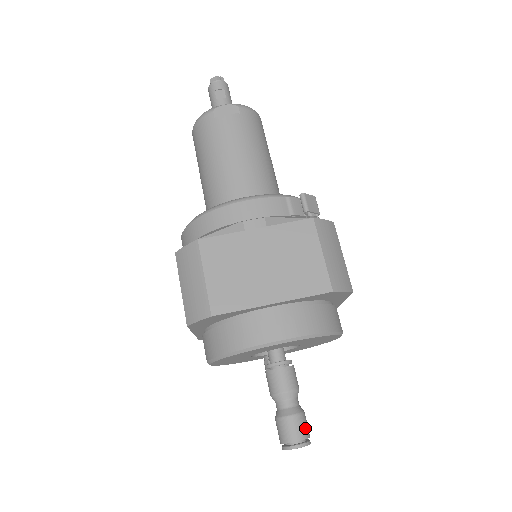
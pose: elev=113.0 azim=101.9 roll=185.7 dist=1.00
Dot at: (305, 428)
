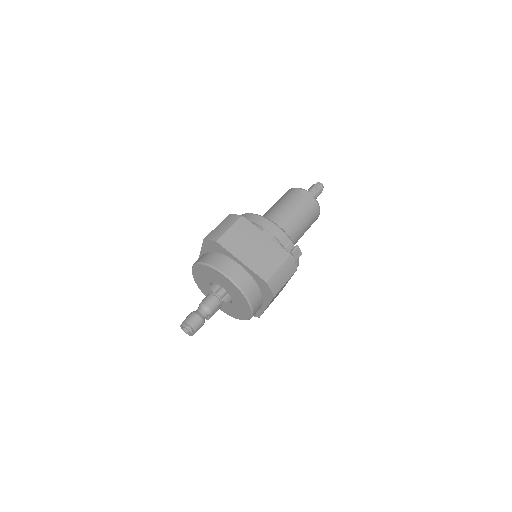
Dot at: (198, 326)
